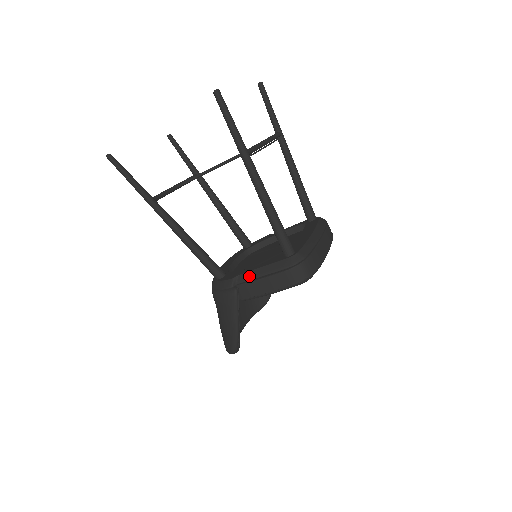
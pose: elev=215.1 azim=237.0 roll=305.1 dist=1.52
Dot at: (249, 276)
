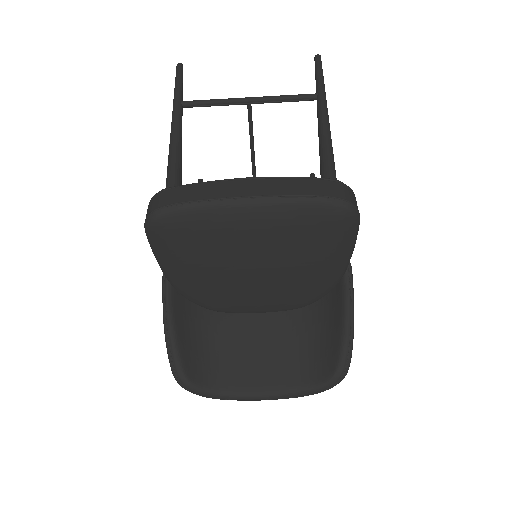
Dot at: occluded
